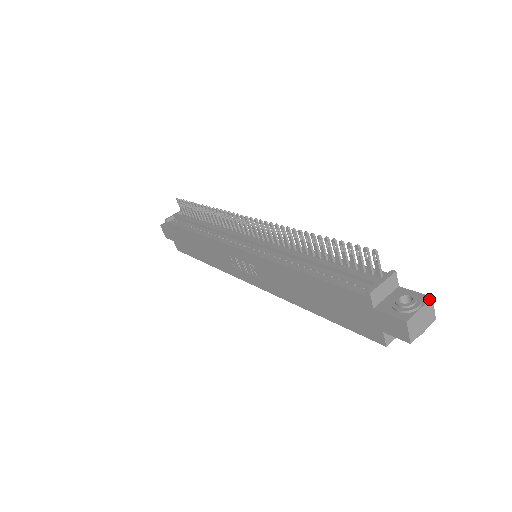
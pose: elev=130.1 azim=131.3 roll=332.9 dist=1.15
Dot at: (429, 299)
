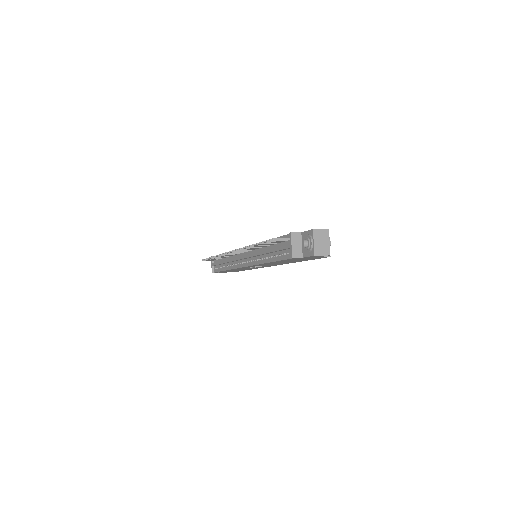
Dot at: (313, 232)
